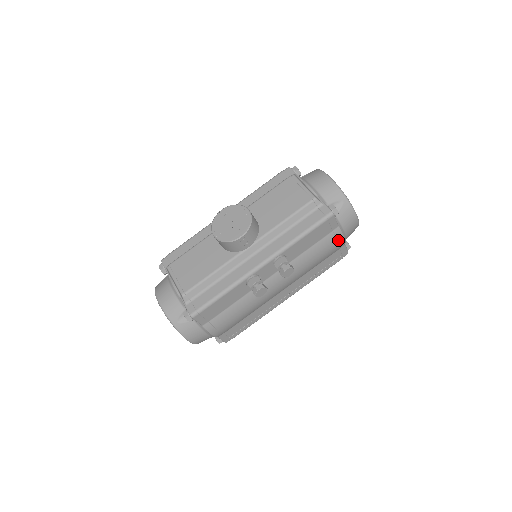
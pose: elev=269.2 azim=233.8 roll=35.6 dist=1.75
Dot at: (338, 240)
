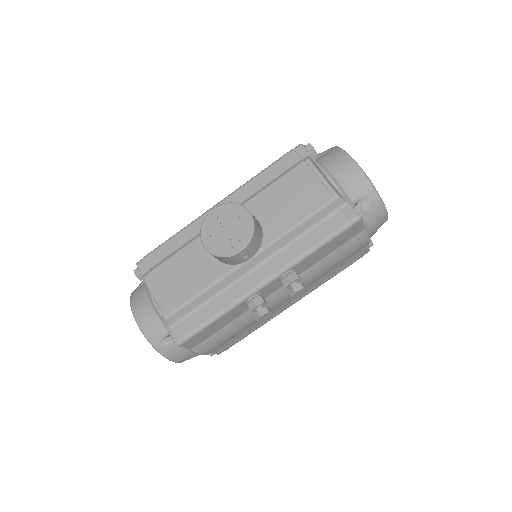
Dot at: (361, 244)
